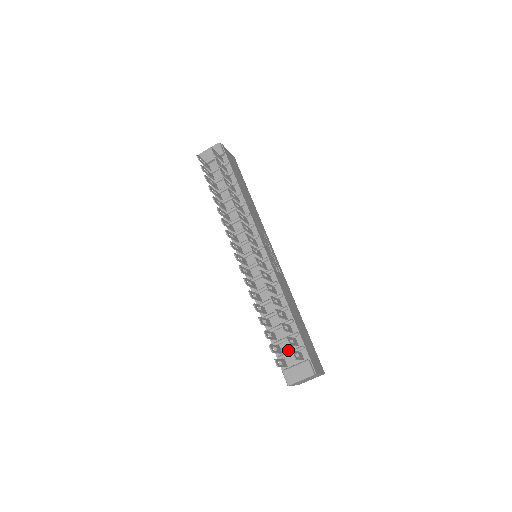
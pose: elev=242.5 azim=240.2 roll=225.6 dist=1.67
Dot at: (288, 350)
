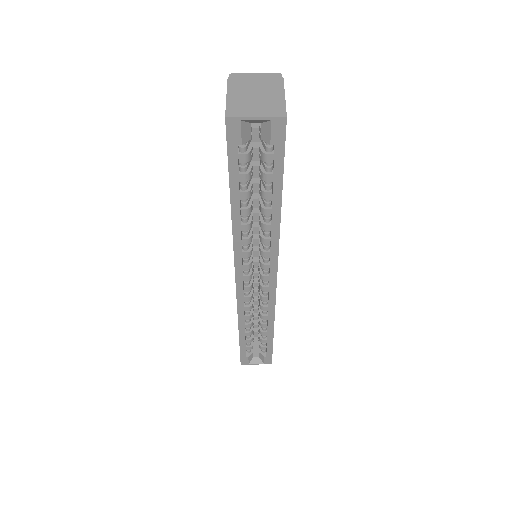
Dot at: occluded
